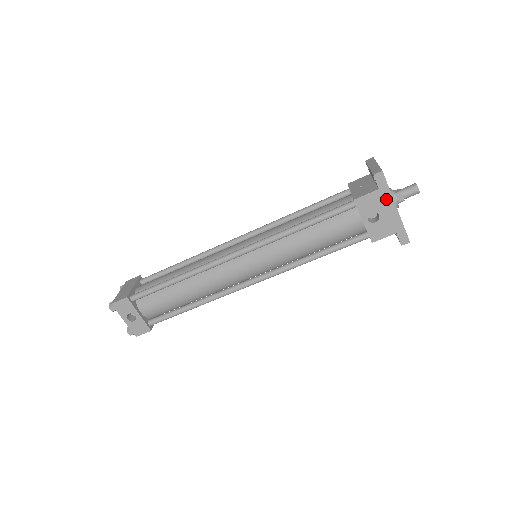
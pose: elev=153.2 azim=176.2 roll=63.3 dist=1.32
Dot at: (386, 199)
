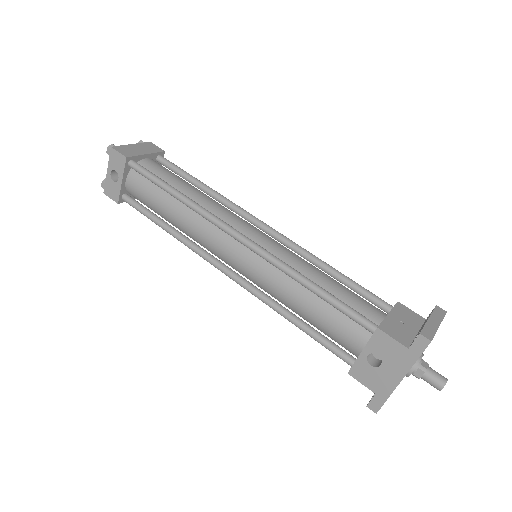
Dot at: (403, 363)
